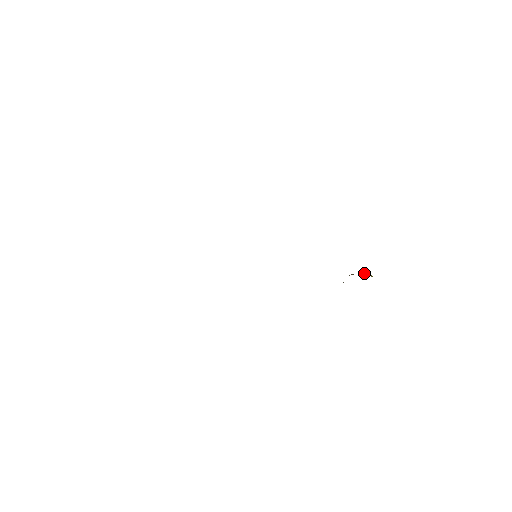
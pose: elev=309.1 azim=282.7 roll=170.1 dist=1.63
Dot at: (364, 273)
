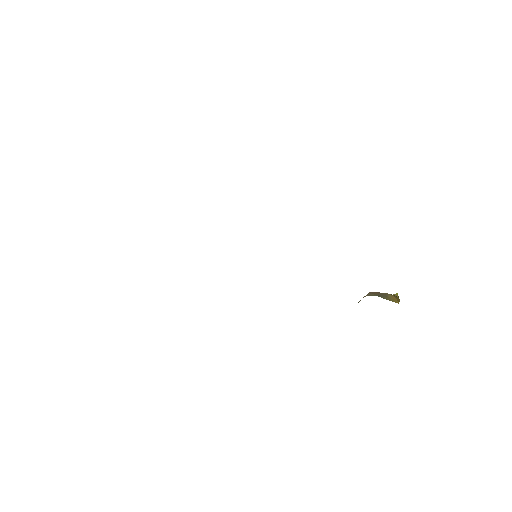
Dot at: (388, 294)
